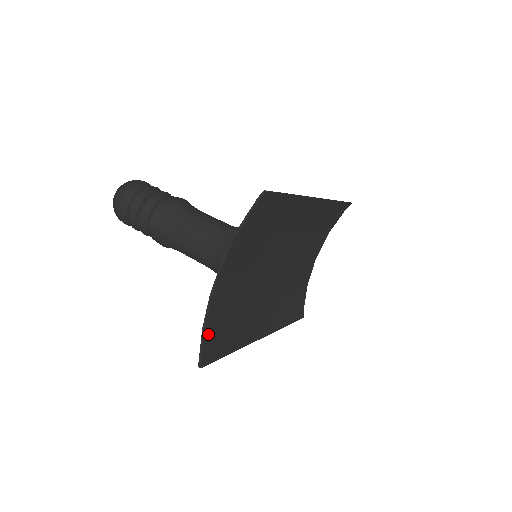
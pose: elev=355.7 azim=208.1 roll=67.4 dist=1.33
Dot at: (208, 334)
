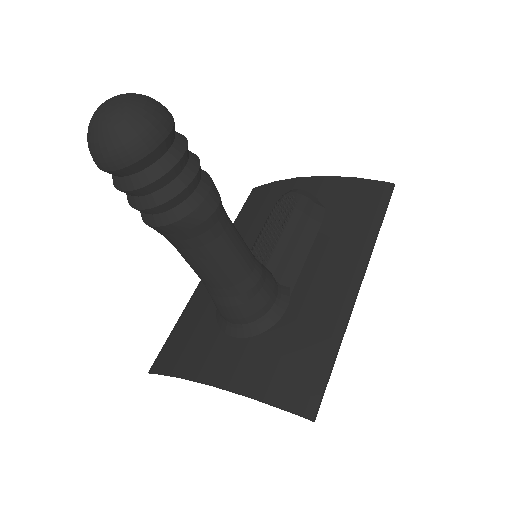
Dot at: (171, 368)
